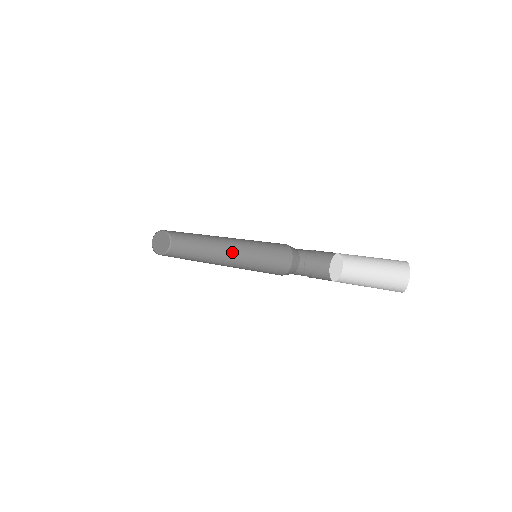
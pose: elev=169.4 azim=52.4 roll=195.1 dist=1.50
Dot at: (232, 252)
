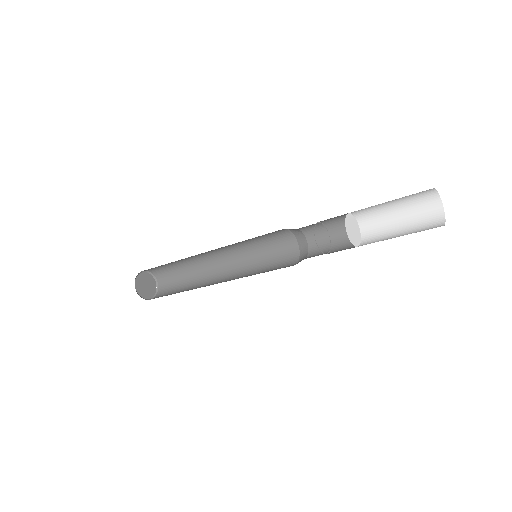
Dot at: (227, 262)
